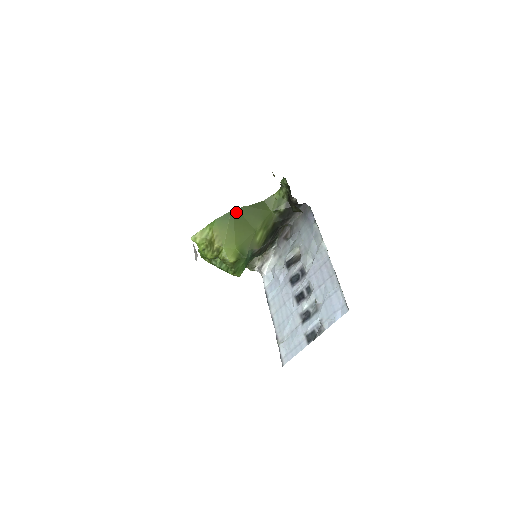
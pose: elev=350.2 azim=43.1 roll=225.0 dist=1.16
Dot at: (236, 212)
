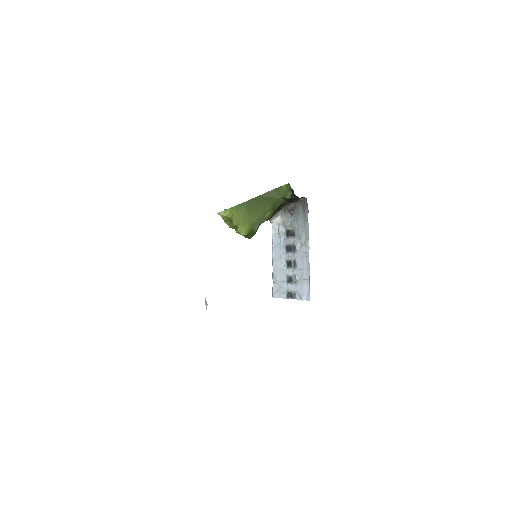
Dot at: (251, 201)
